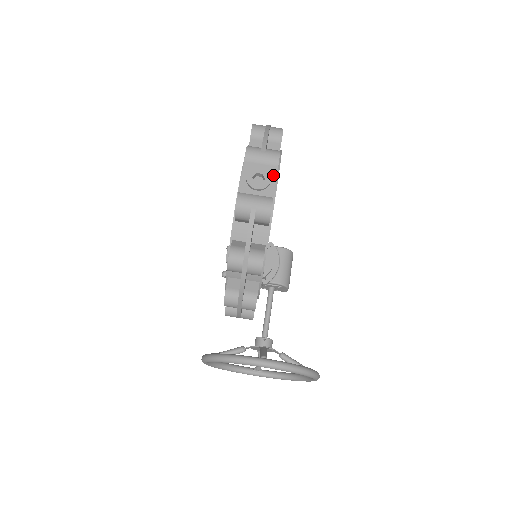
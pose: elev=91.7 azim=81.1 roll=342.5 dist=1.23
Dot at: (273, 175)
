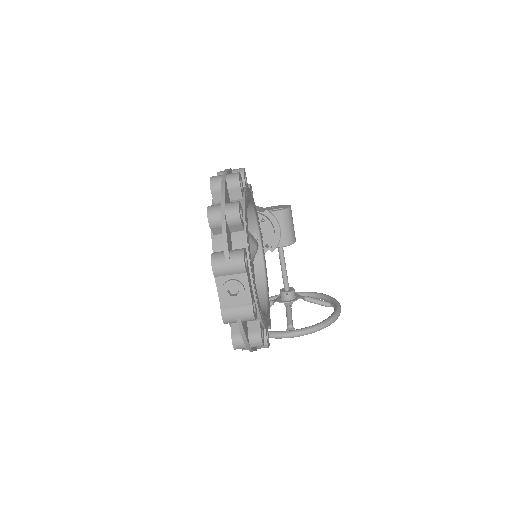
Dot at: (245, 282)
